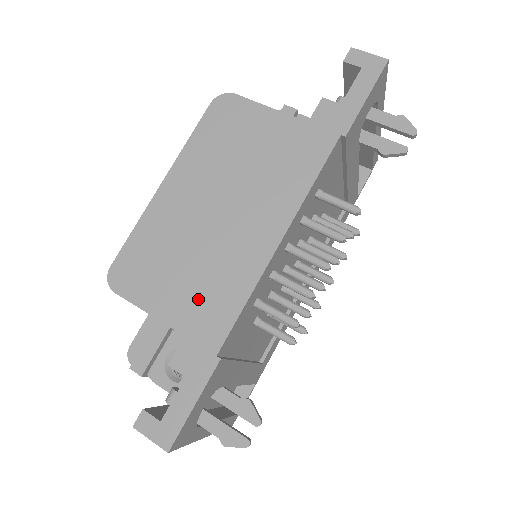
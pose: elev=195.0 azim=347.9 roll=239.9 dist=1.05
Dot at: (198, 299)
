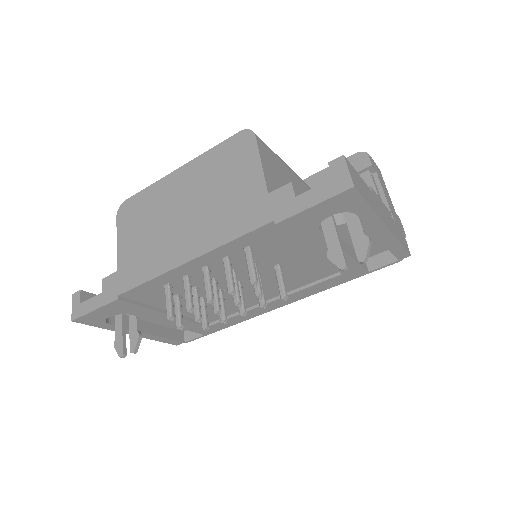
Dot at: (136, 256)
